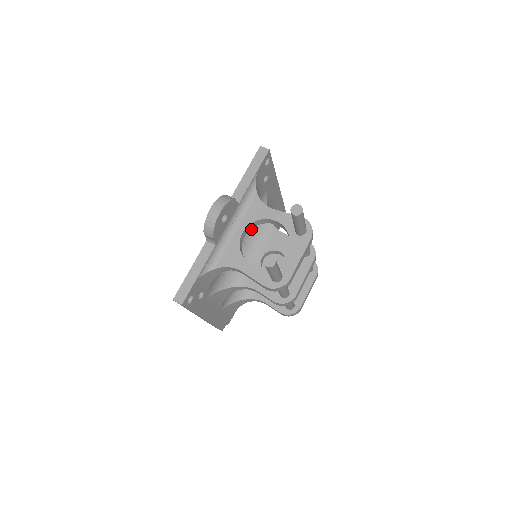
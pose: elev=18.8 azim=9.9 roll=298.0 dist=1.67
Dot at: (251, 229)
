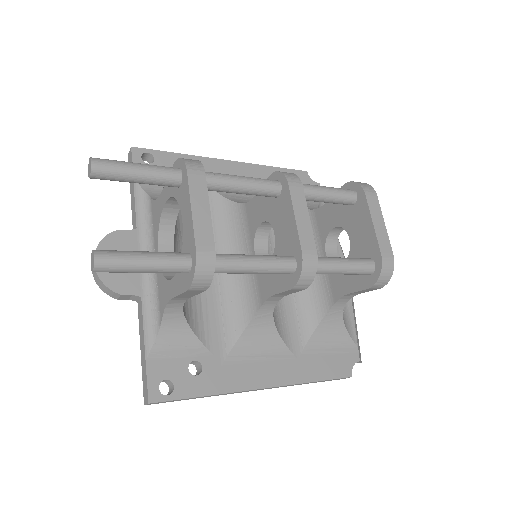
Dot at: (220, 235)
